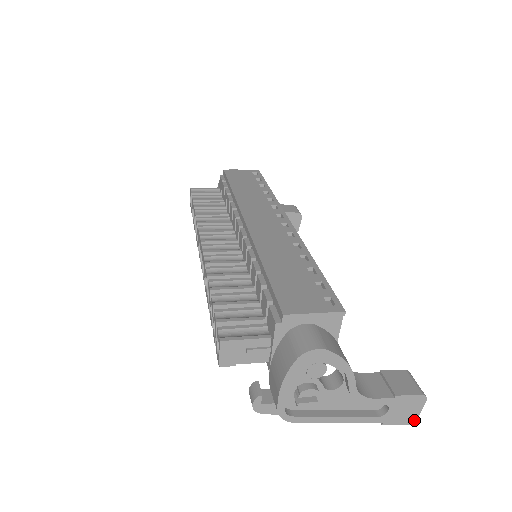
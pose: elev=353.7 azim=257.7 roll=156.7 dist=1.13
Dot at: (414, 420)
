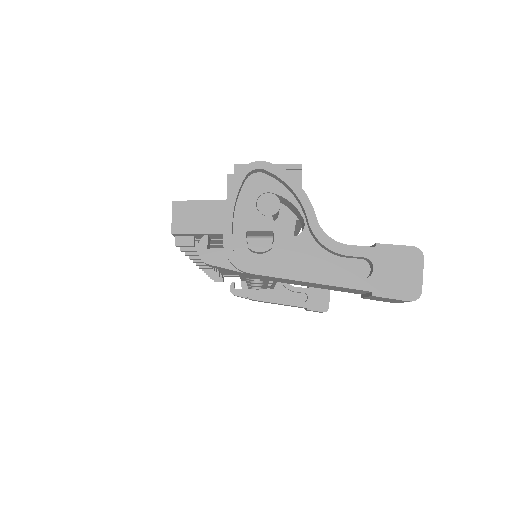
Dot at: (418, 293)
